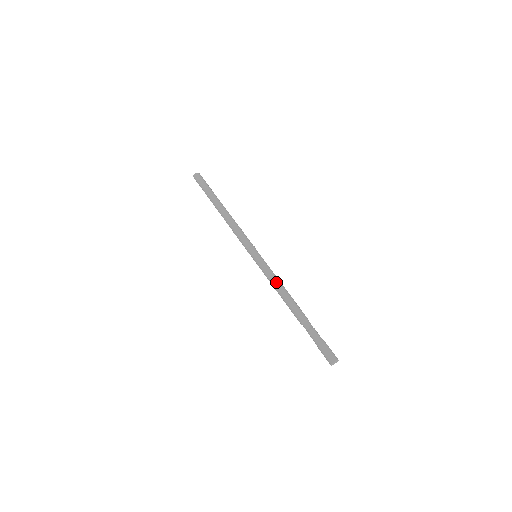
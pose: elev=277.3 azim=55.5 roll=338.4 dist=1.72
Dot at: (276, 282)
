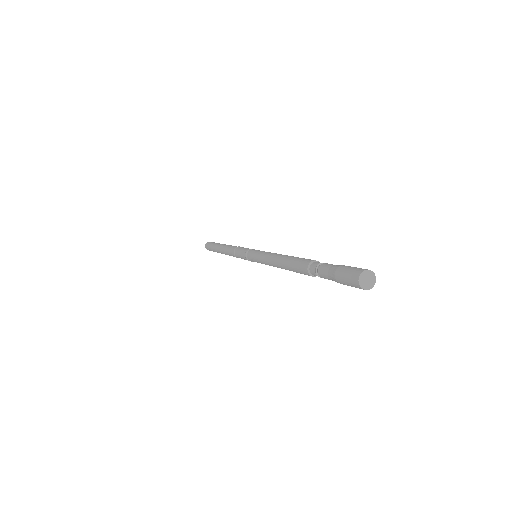
Dot at: (271, 260)
